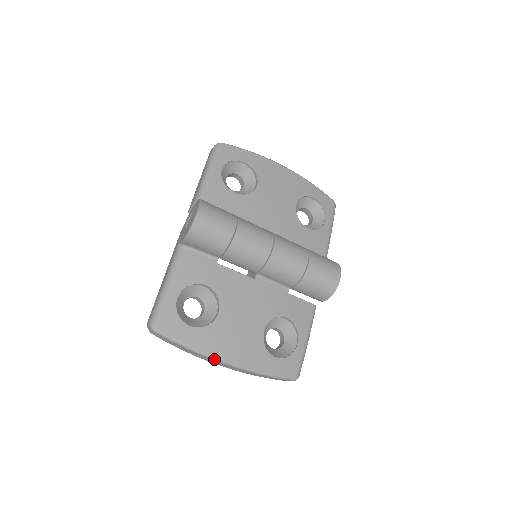
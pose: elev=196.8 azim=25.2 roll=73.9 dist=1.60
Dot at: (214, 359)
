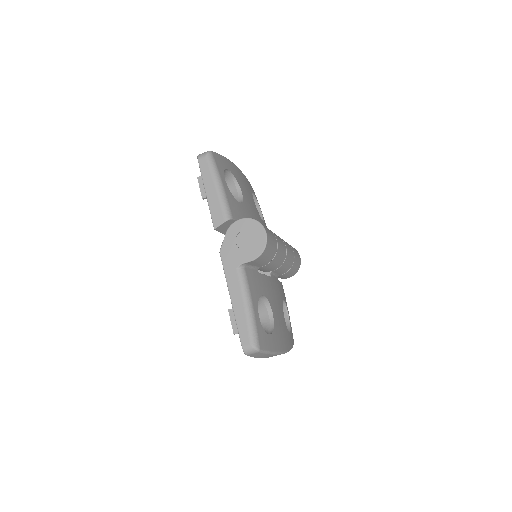
Dot at: (281, 353)
